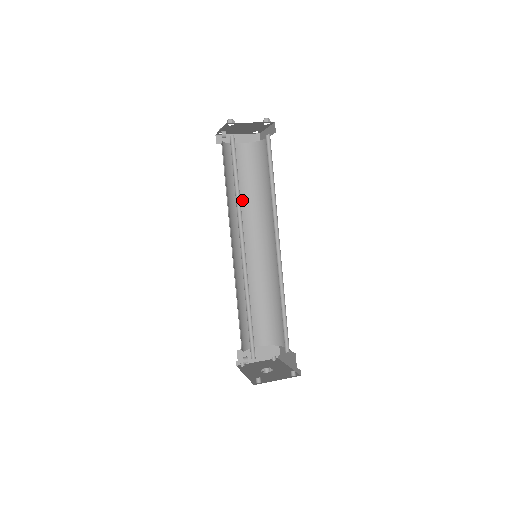
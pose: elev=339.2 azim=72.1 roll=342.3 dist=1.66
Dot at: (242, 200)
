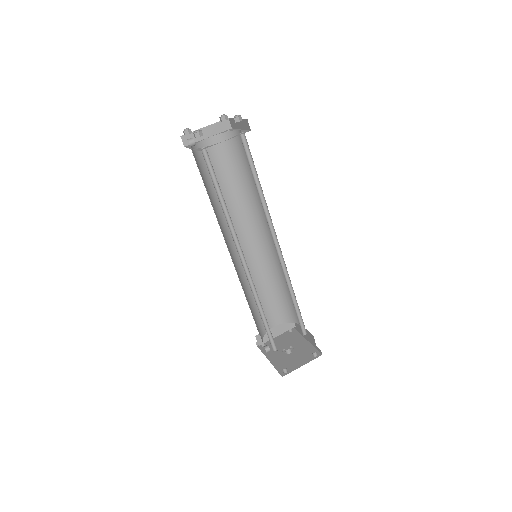
Dot at: (227, 198)
